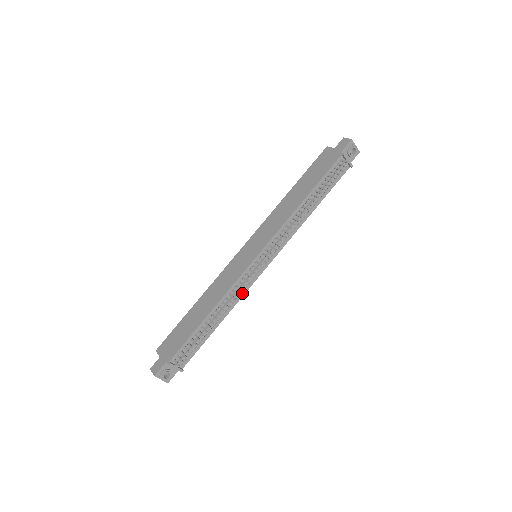
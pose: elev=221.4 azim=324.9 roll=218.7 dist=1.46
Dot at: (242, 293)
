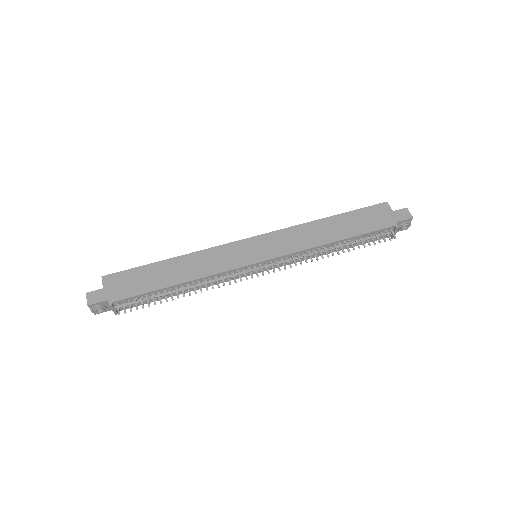
Dot at: (220, 281)
